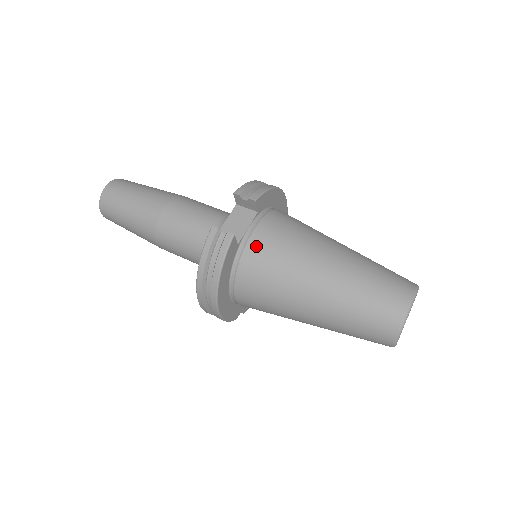
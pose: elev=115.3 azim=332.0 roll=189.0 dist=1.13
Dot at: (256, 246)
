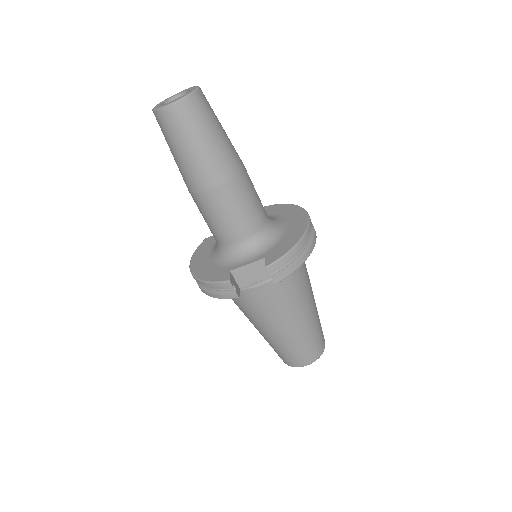
Dot at: (251, 295)
